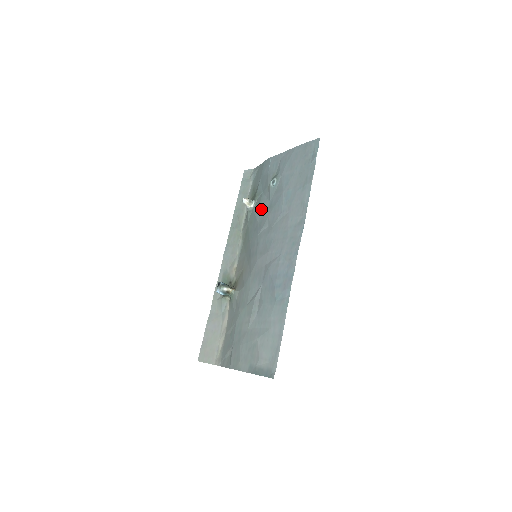
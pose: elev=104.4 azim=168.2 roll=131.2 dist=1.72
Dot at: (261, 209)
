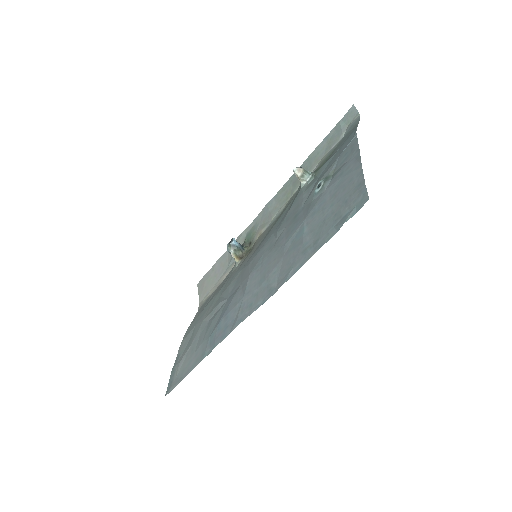
Dot at: (297, 203)
